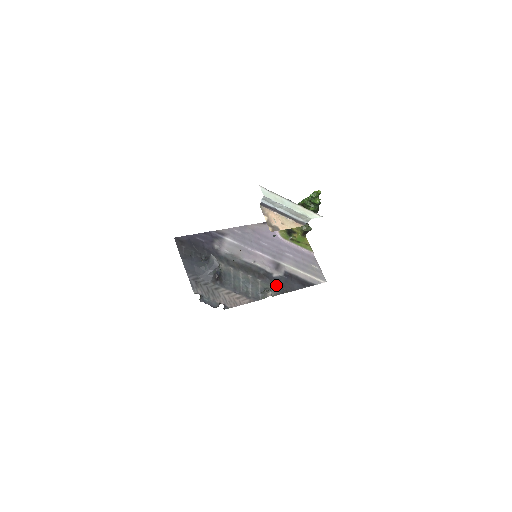
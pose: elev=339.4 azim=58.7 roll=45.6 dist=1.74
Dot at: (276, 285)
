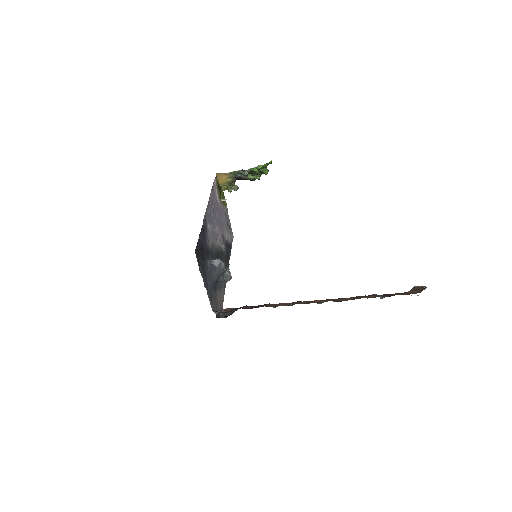
Dot at: (226, 261)
